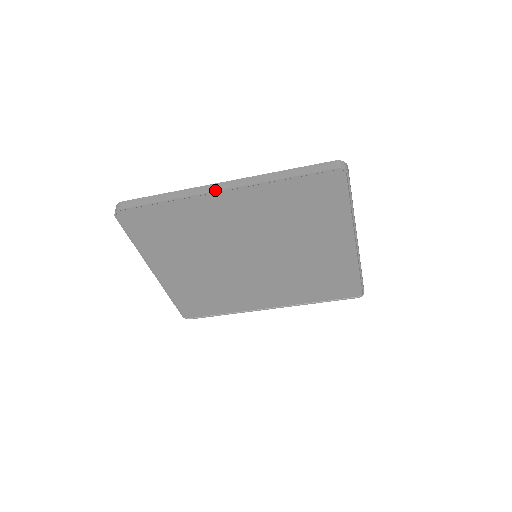
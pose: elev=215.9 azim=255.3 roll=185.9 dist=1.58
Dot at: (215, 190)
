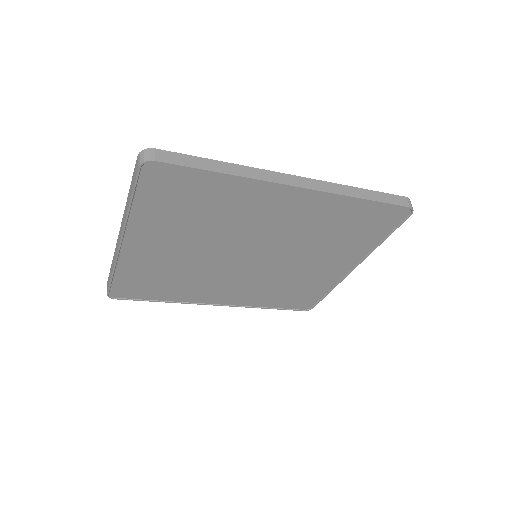
Dot at: (289, 183)
